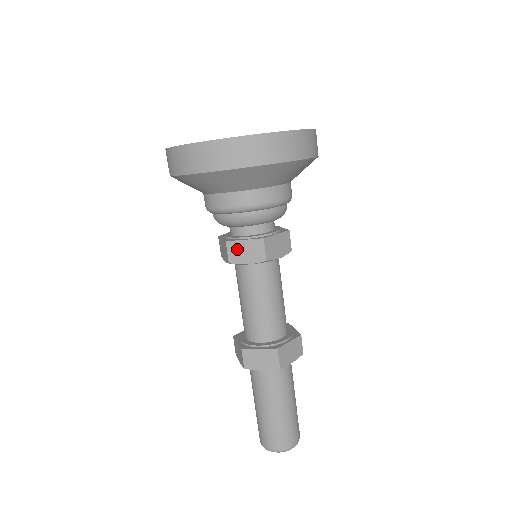
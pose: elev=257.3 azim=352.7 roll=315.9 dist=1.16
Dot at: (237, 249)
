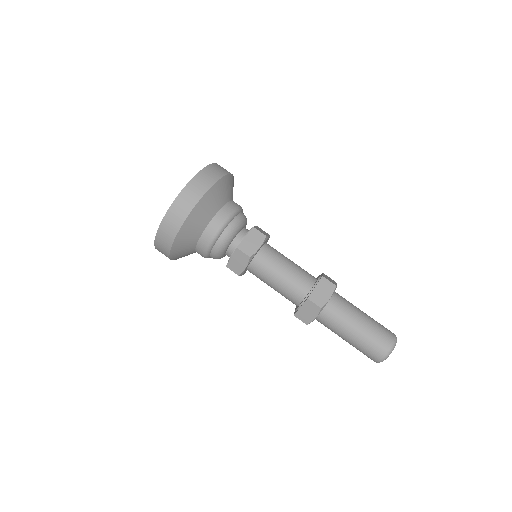
Dot at: (234, 265)
